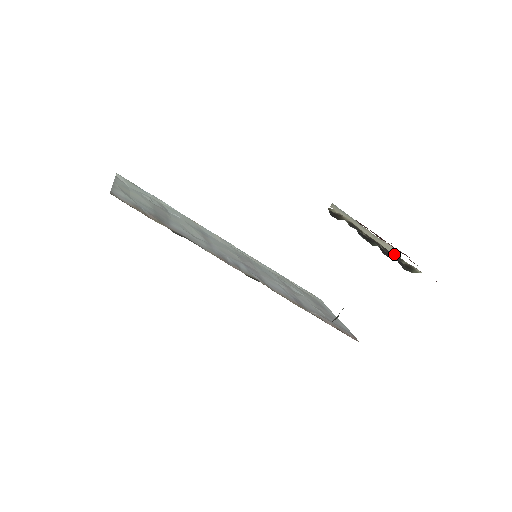
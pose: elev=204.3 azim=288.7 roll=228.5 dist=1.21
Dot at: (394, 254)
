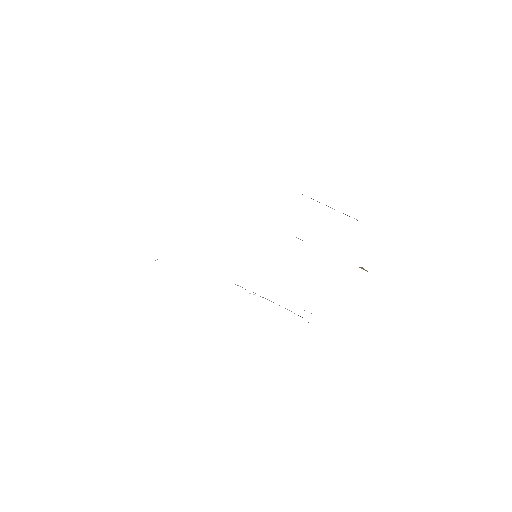
Dot at: occluded
